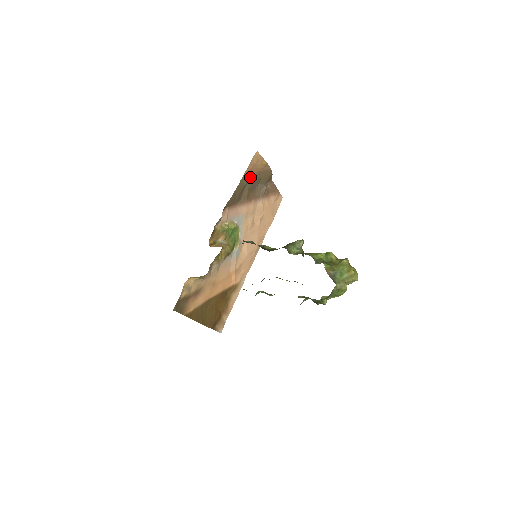
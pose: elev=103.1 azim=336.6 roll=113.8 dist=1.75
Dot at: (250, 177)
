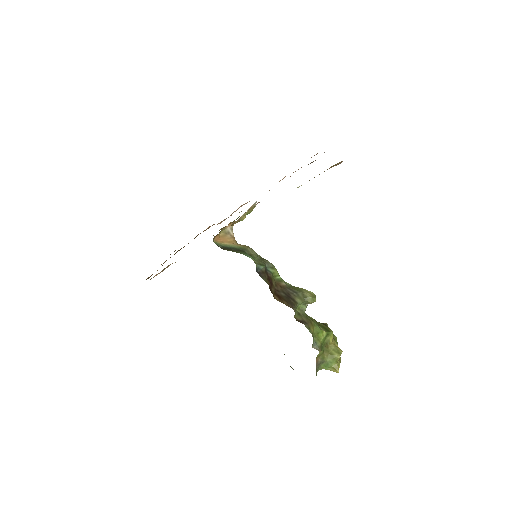
Dot at: occluded
